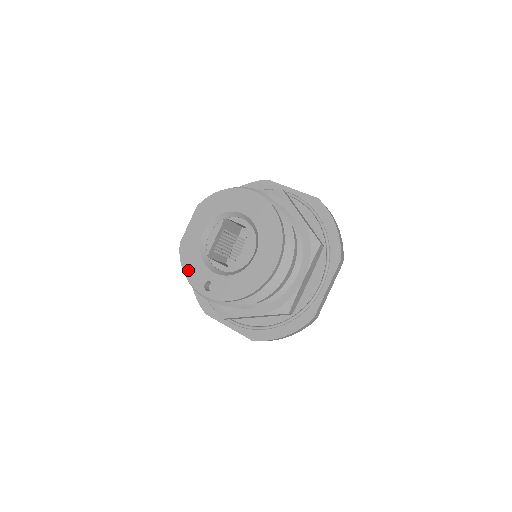
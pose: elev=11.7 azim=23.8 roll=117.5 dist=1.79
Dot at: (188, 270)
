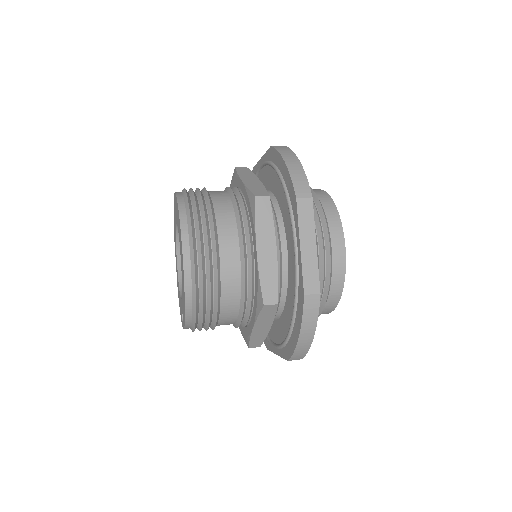
Dot at: (180, 309)
